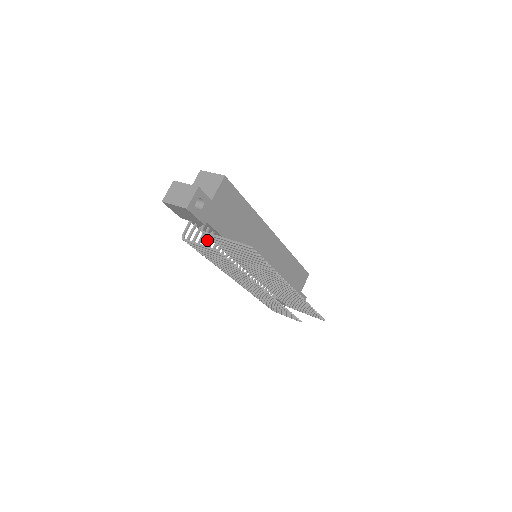
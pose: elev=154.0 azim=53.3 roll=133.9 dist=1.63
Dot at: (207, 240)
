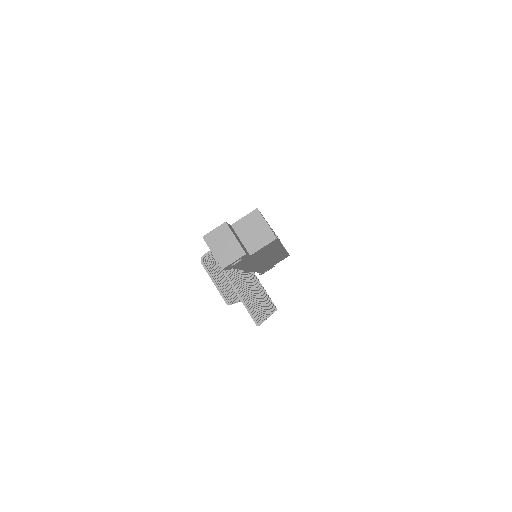
Dot at: occluded
